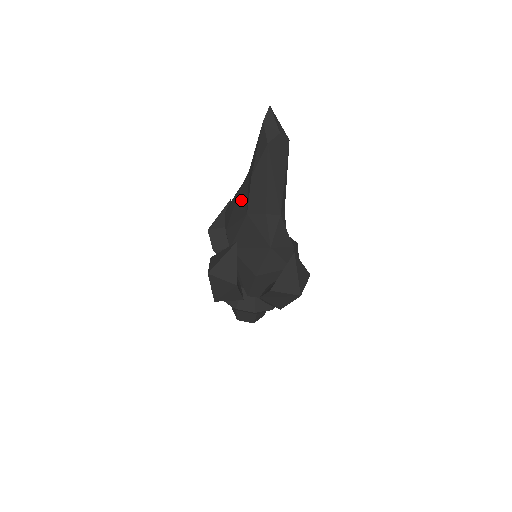
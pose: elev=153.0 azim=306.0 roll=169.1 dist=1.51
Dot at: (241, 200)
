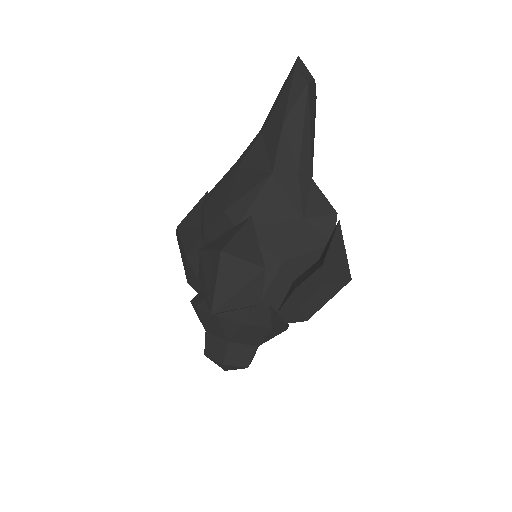
Dot at: (249, 169)
